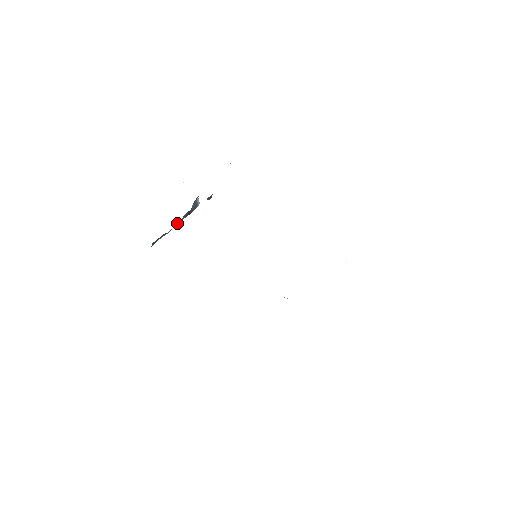
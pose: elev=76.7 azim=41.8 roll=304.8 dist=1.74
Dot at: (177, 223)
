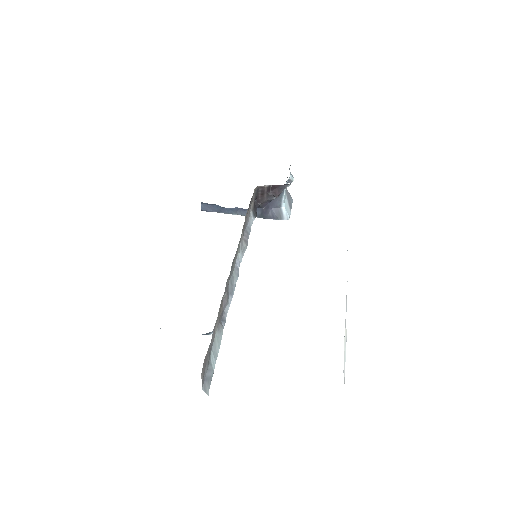
Dot at: (242, 211)
